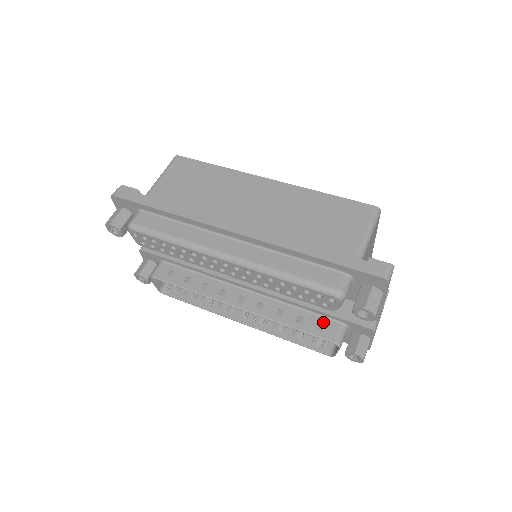
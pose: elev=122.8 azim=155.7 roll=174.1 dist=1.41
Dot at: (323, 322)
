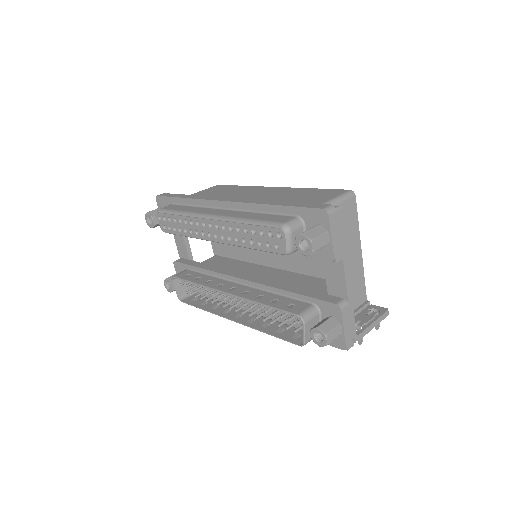
Dot at: (295, 303)
